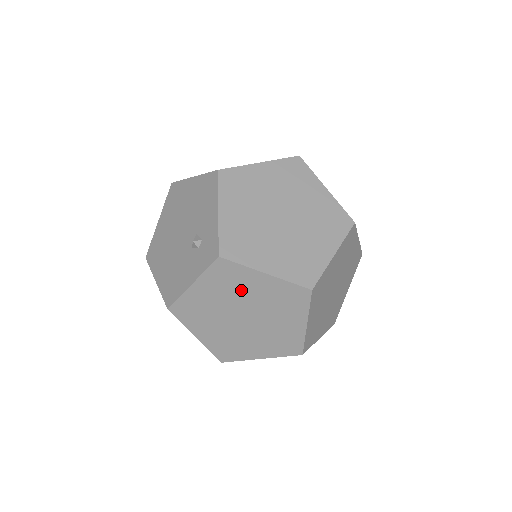
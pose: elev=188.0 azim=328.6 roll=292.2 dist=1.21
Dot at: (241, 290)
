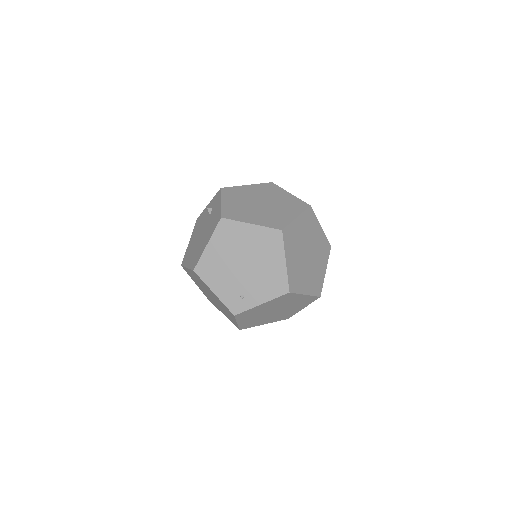
Dot at: (245, 194)
